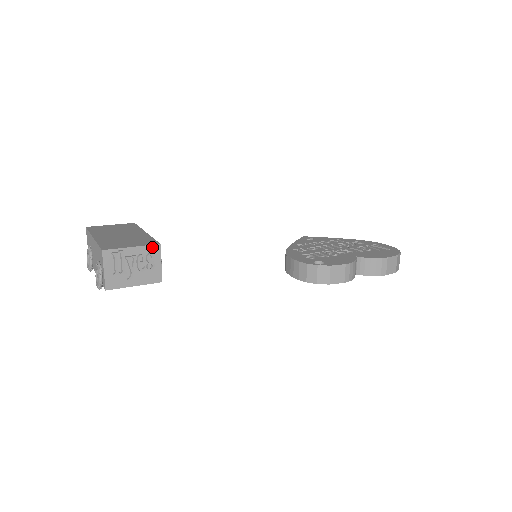
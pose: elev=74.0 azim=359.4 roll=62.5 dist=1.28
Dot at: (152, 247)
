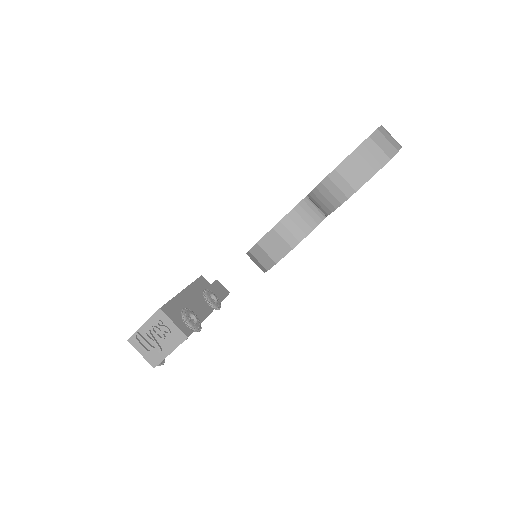
Dot at: (156, 315)
